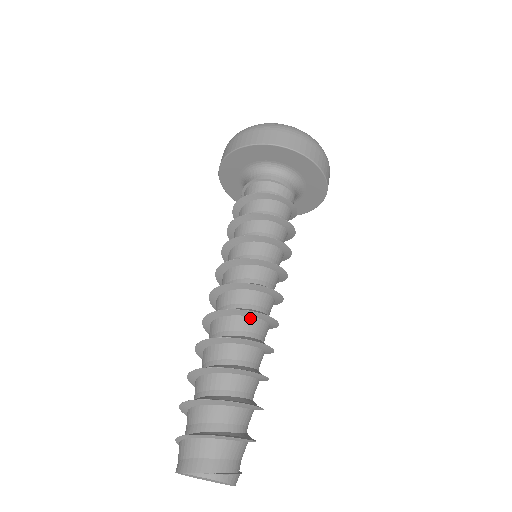
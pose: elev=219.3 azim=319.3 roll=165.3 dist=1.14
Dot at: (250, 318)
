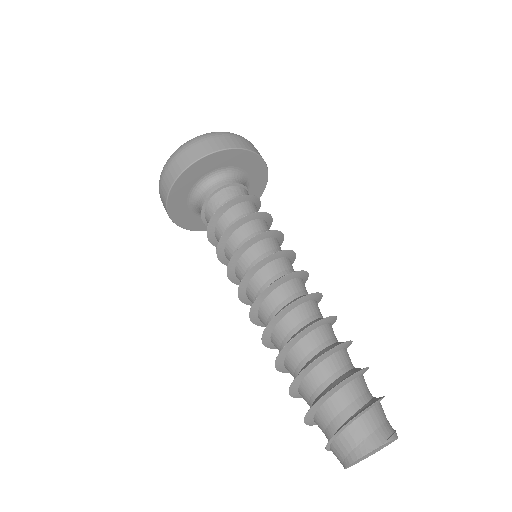
Dot at: (316, 301)
